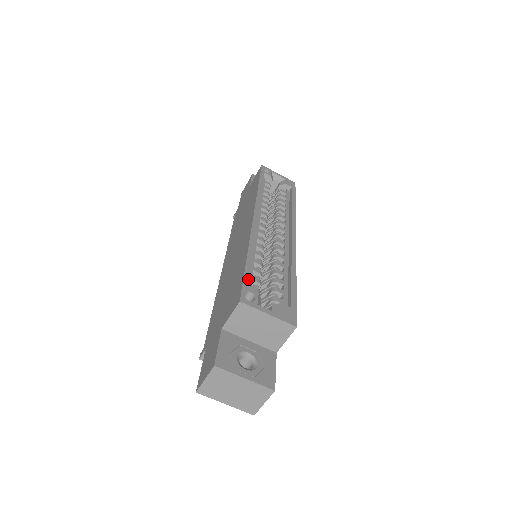
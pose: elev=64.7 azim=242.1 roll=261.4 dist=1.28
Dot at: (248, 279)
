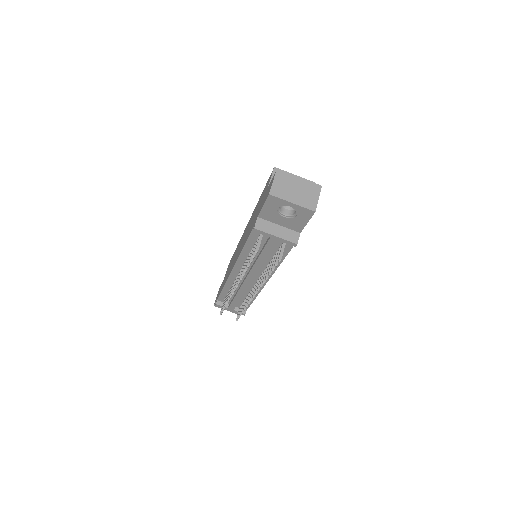
Dot at: occluded
